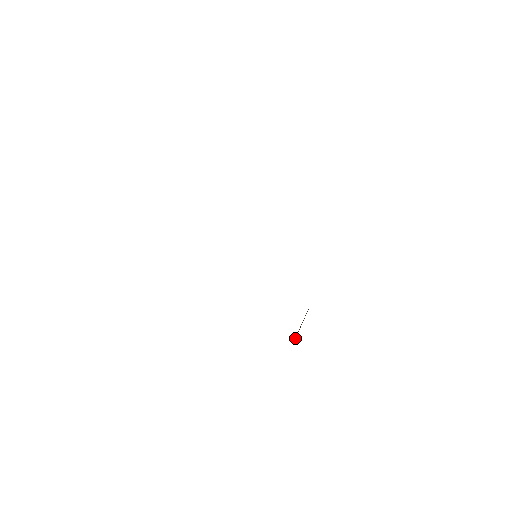
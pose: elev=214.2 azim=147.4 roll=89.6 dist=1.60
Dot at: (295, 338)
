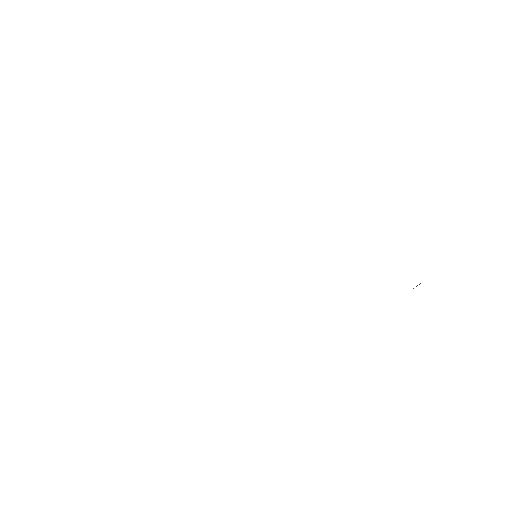
Dot at: occluded
